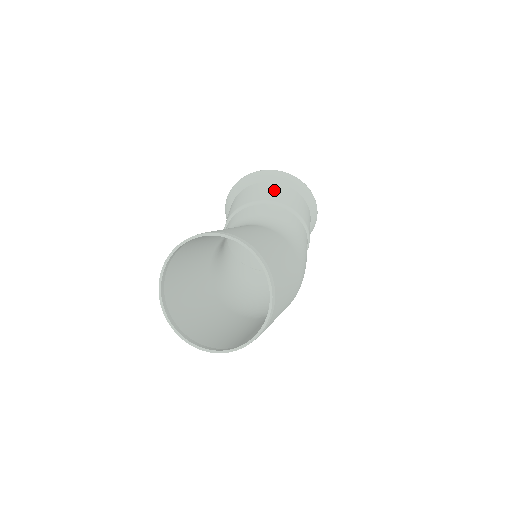
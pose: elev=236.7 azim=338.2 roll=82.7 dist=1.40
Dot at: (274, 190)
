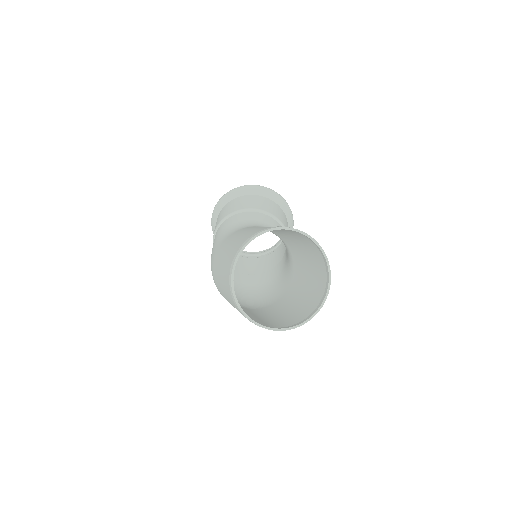
Dot at: (284, 218)
